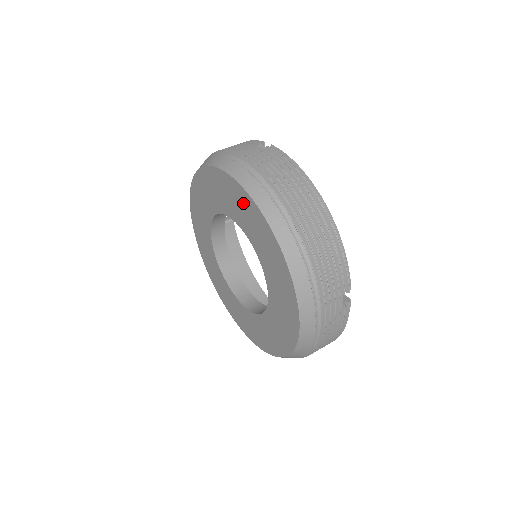
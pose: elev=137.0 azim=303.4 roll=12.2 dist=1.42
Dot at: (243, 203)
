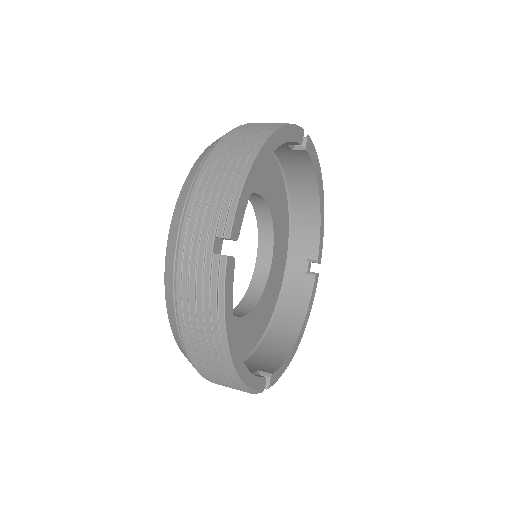
Dot at: occluded
